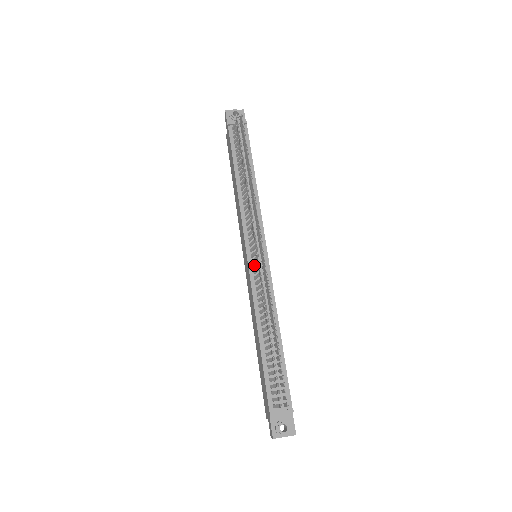
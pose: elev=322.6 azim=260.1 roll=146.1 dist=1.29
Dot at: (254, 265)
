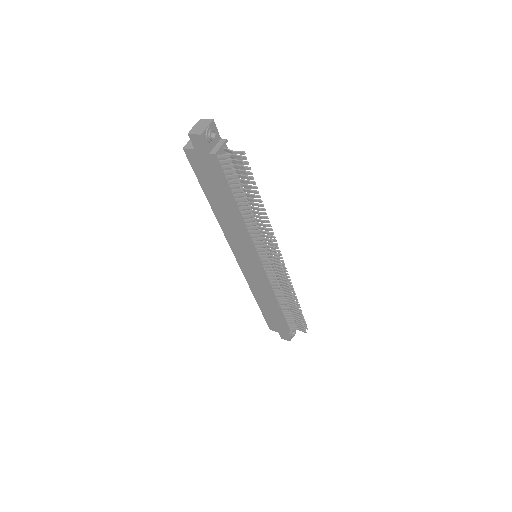
Dot at: (268, 270)
